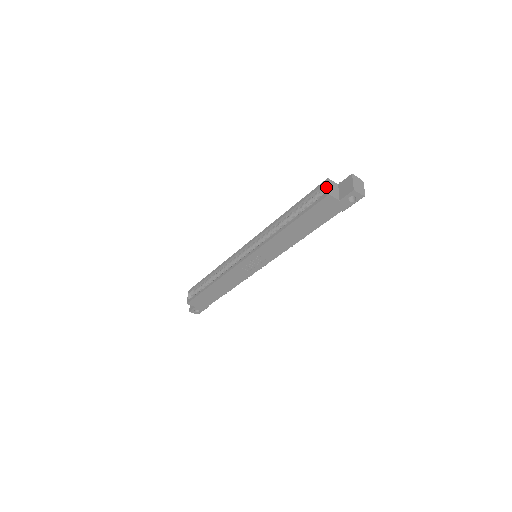
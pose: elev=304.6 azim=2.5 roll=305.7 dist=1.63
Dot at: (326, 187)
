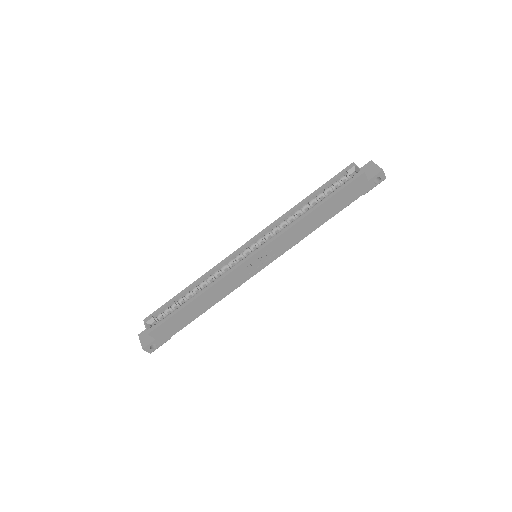
Dot at: (354, 169)
